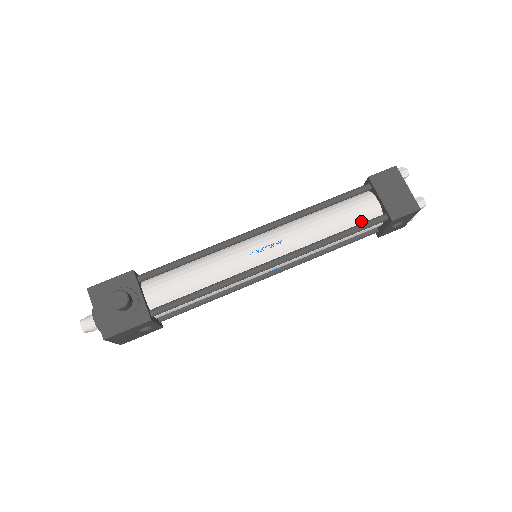
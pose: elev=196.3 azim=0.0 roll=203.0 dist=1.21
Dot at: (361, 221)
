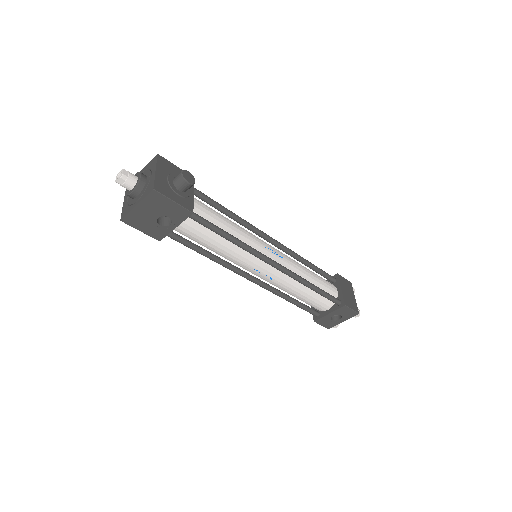
Dot at: occluded
